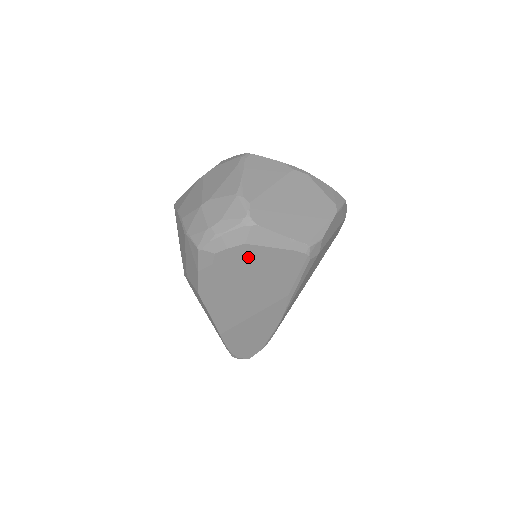
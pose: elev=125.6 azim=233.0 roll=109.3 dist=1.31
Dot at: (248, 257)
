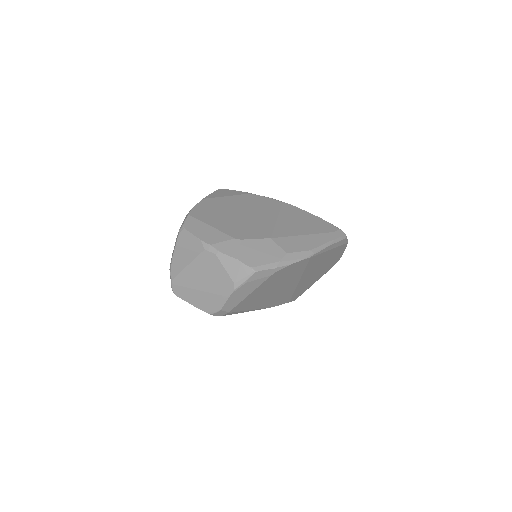
Dot at: occluded
